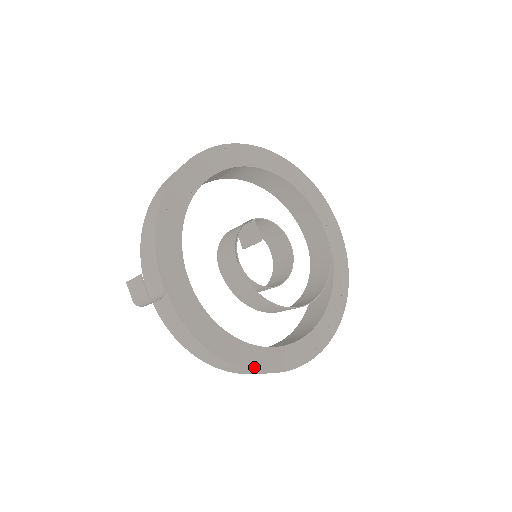
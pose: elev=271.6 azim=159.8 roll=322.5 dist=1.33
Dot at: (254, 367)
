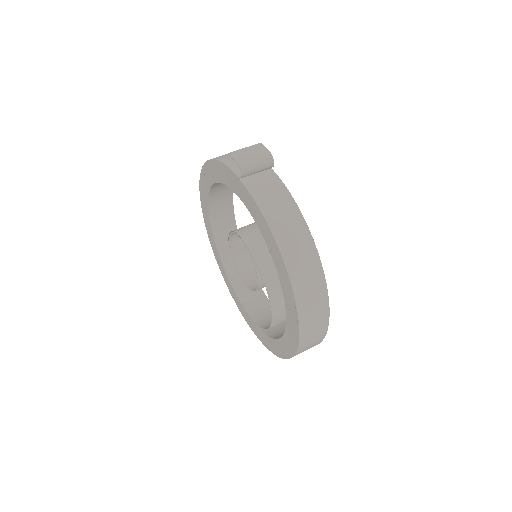
Dot at: (321, 270)
